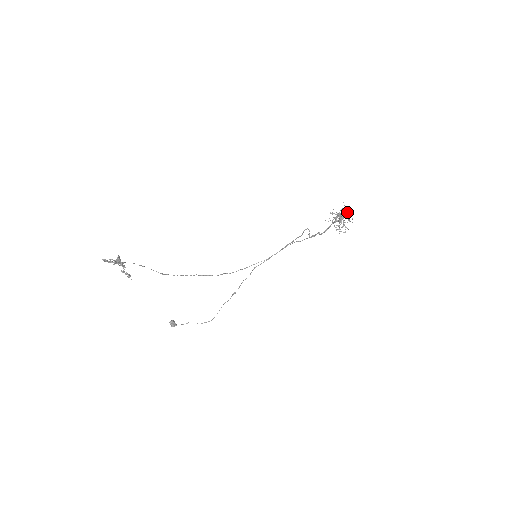
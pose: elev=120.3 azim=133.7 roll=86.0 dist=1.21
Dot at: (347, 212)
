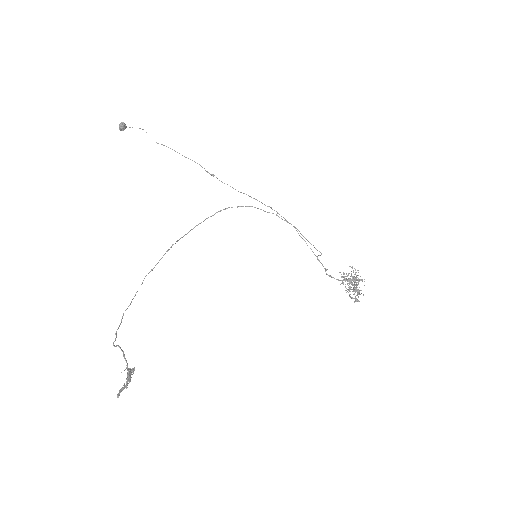
Dot at: occluded
